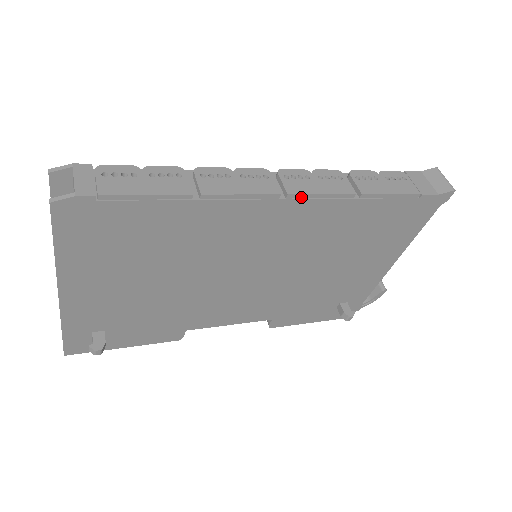
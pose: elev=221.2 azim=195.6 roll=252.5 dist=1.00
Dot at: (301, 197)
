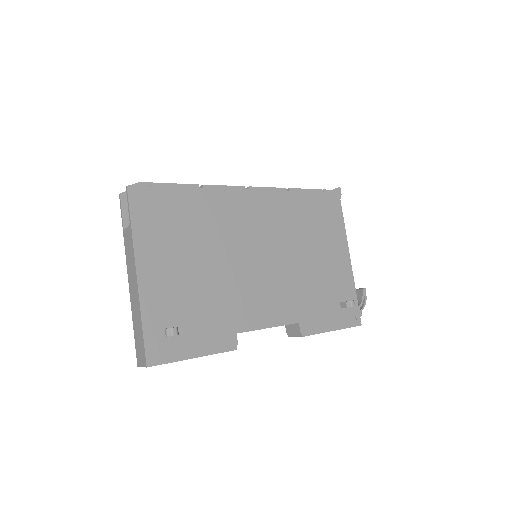
Dot at: (257, 189)
